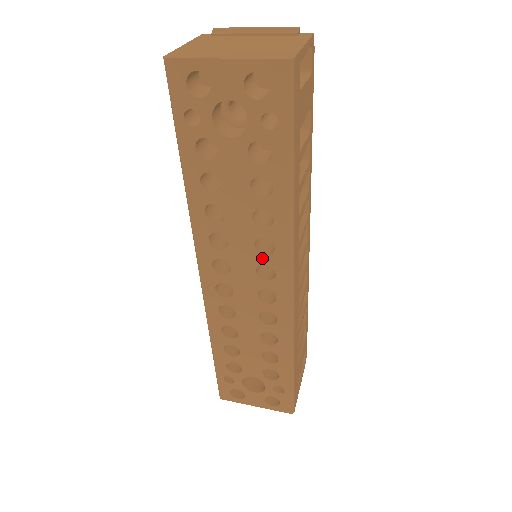
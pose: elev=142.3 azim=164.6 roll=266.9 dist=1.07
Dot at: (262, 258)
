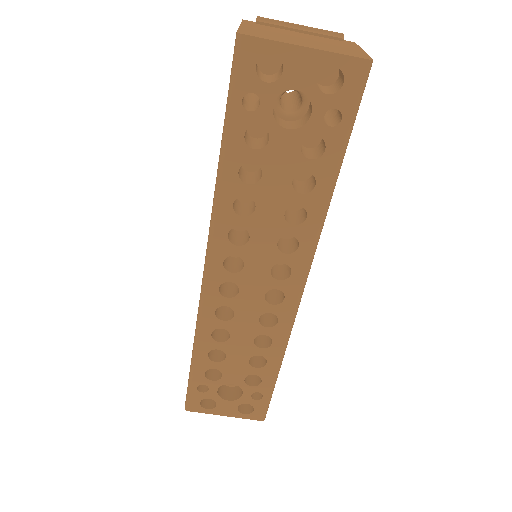
Dot at: (282, 256)
